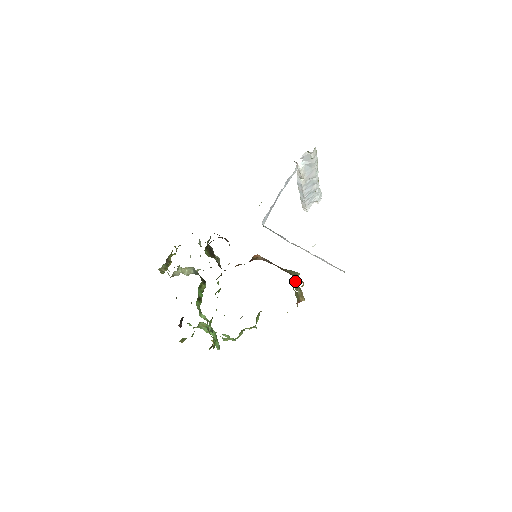
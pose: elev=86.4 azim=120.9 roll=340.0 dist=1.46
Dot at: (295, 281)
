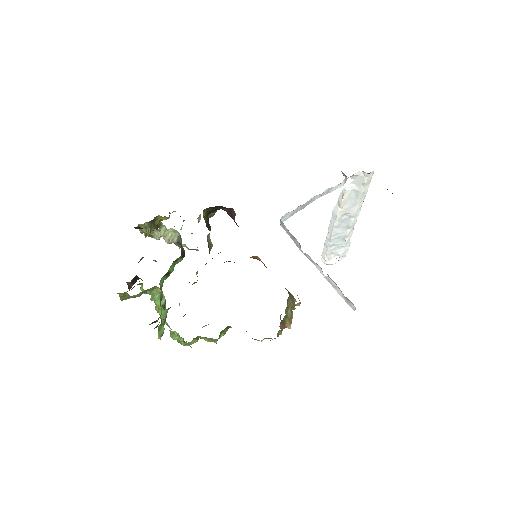
Dot at: (289, 302)
